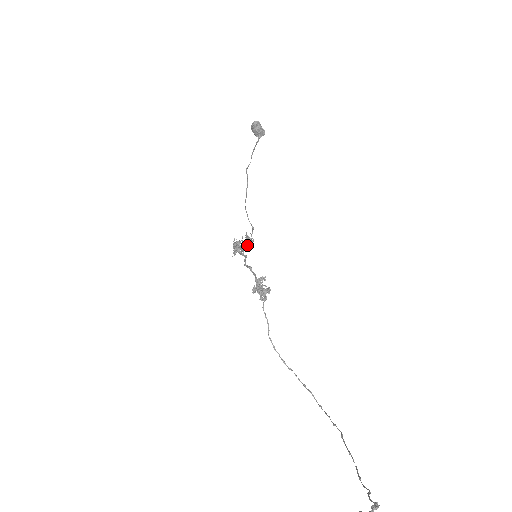
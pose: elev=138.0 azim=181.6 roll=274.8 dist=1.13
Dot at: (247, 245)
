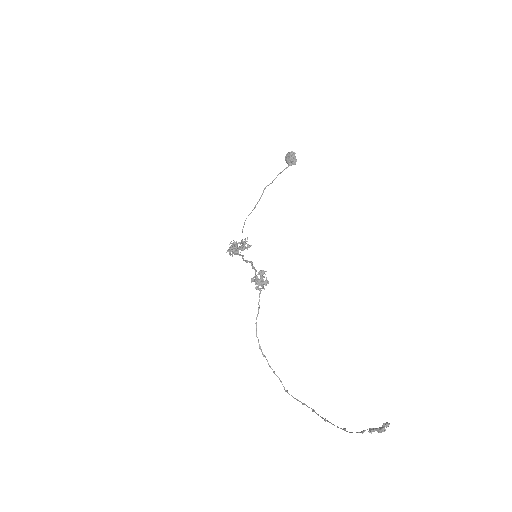
Dot at: (244, 248)
